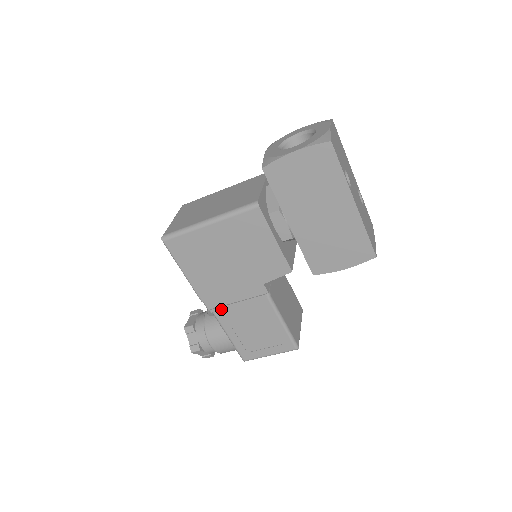
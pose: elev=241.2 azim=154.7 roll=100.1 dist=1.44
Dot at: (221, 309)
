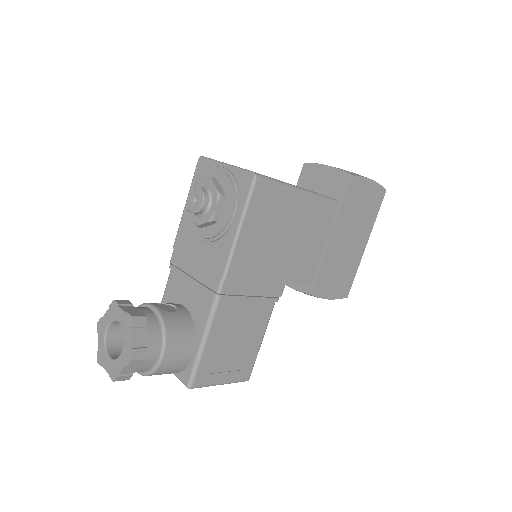
Dot at: (232, 299)
